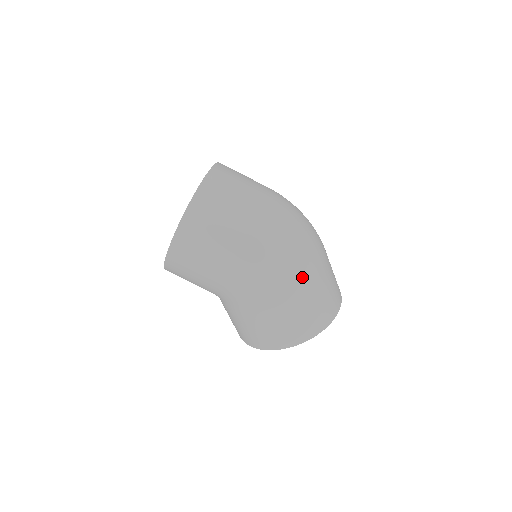
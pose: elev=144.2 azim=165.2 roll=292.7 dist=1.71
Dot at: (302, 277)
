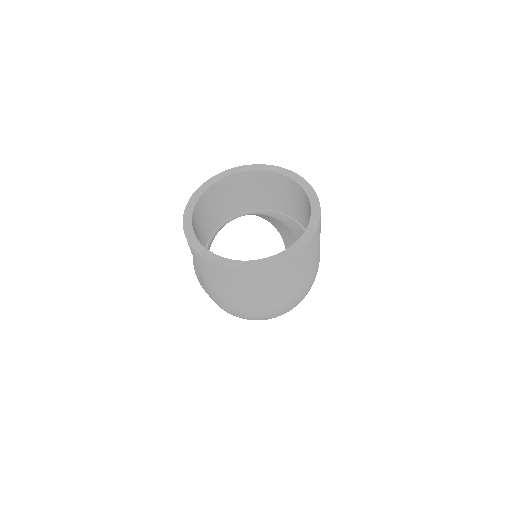
Dot at: occluded
